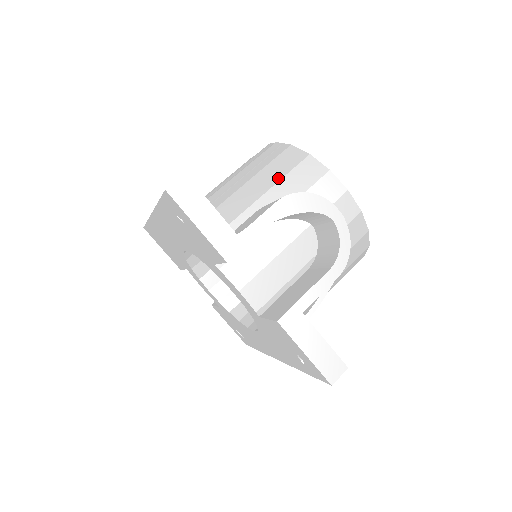
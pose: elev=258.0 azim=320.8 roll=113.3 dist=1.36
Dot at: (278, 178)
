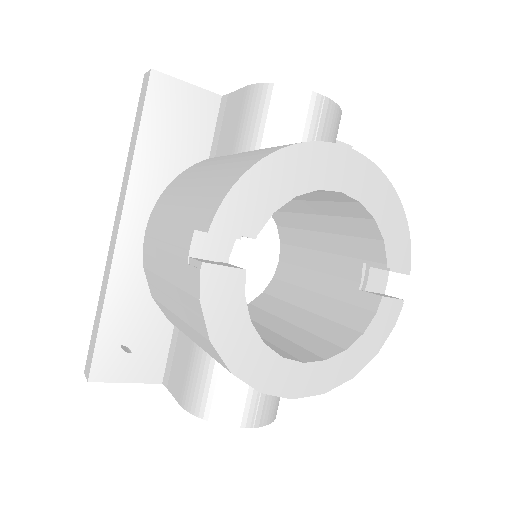
Dot at: (203, 348)
